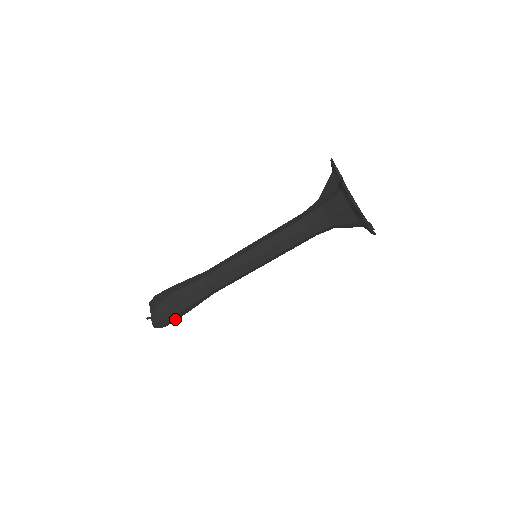
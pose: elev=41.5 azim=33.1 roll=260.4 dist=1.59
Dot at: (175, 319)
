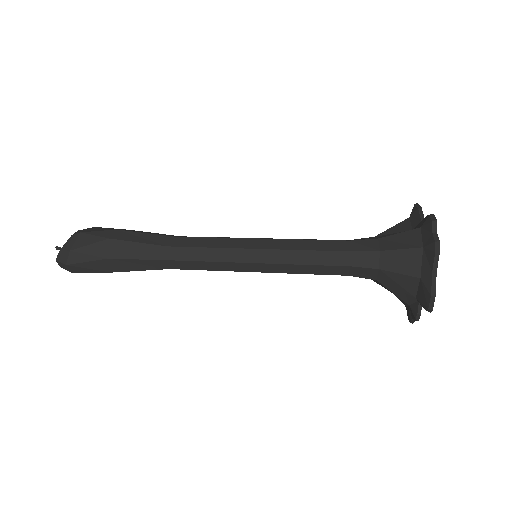
Dot at: (92, 267)
